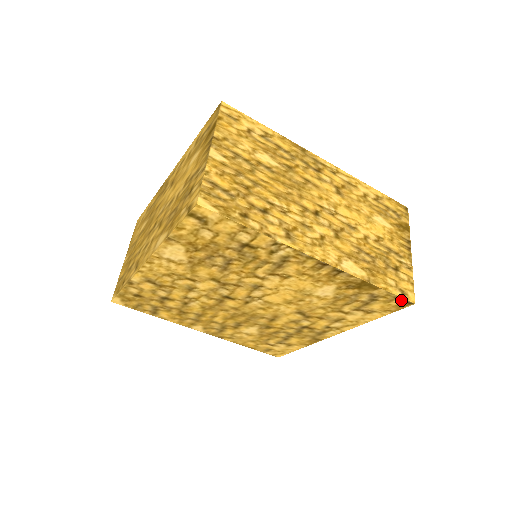
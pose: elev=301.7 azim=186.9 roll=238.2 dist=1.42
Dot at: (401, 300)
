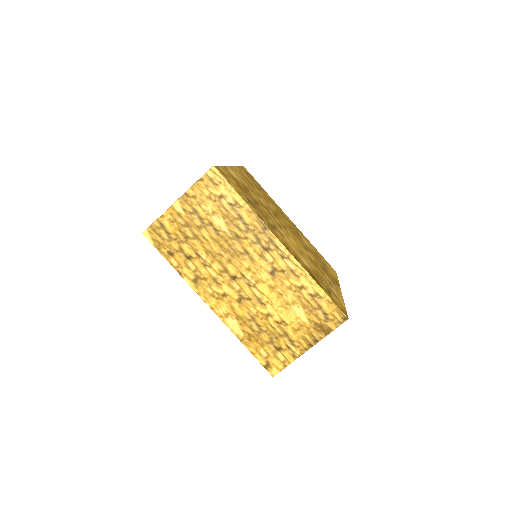
Dot at: (266, 367)
